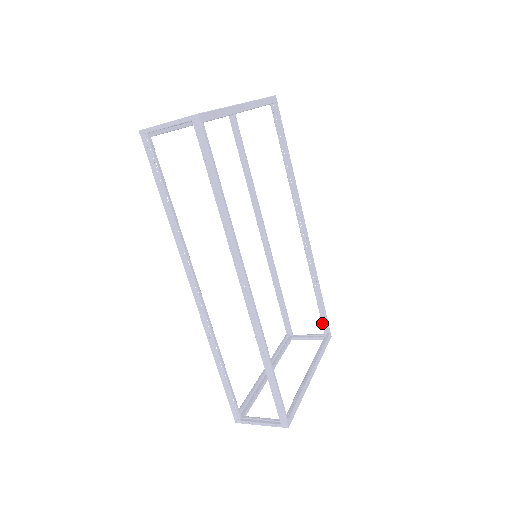
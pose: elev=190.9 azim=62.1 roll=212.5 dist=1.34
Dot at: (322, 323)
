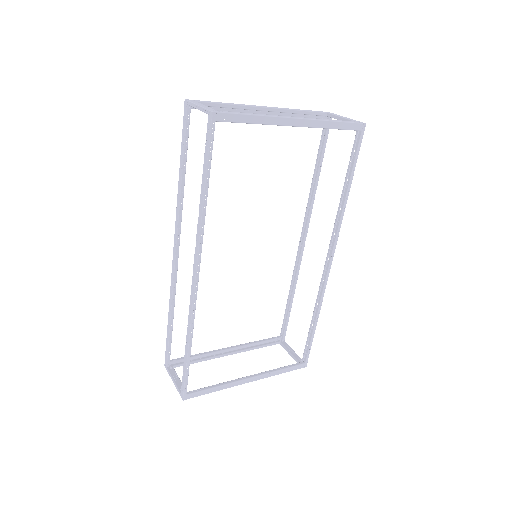
Dot at: (304, 350)
